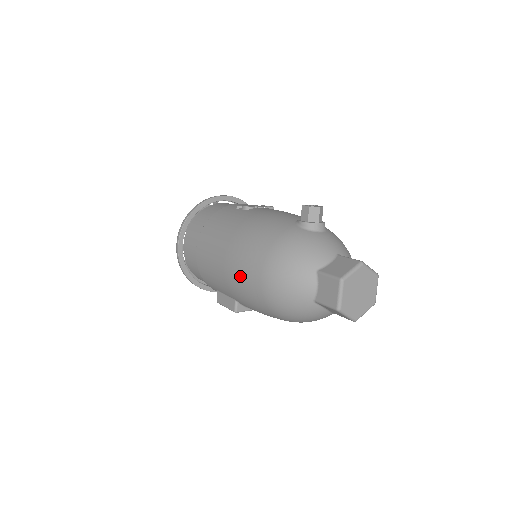
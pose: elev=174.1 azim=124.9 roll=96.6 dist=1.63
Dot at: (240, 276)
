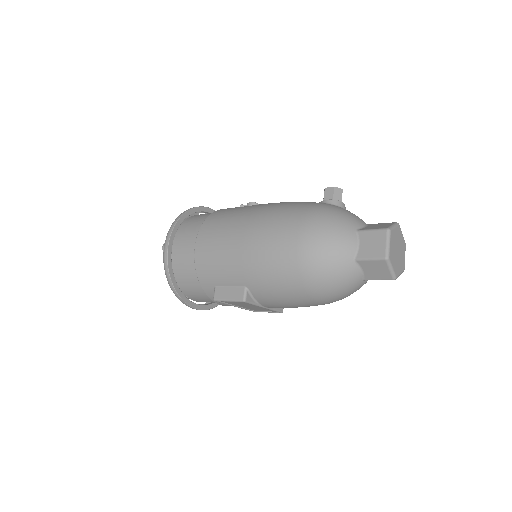
Dot at: (267, 246)
